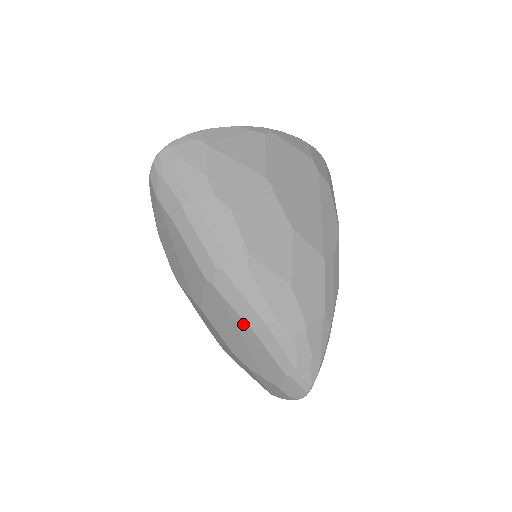
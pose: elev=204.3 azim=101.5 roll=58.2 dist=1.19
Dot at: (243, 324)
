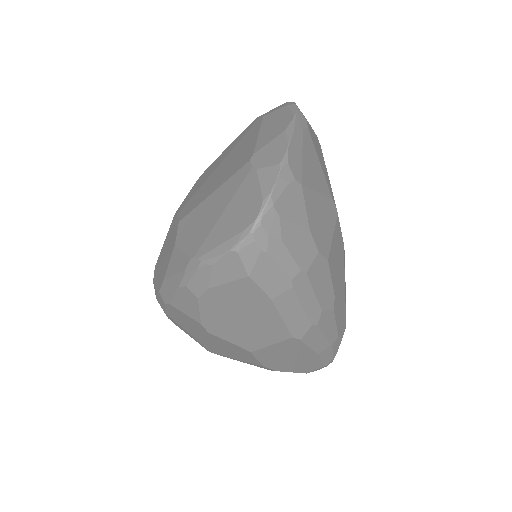
Dot at: (310, 353)
